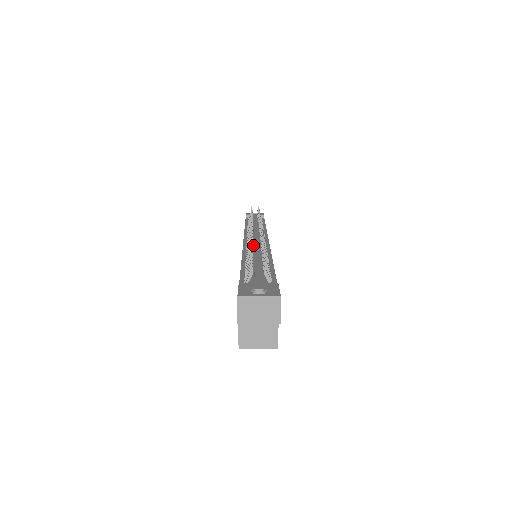
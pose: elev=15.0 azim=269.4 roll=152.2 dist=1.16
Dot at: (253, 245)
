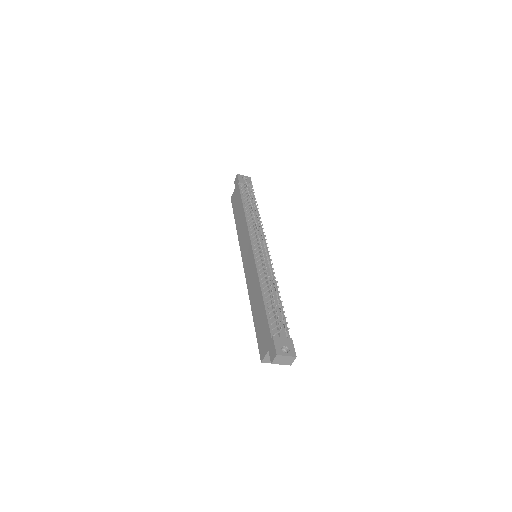
Dot at: (261, 259)
